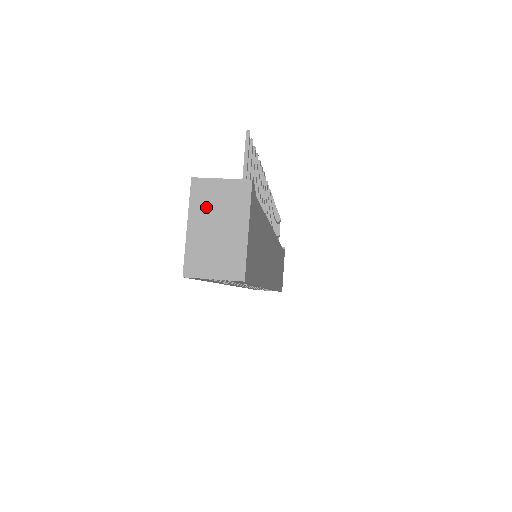
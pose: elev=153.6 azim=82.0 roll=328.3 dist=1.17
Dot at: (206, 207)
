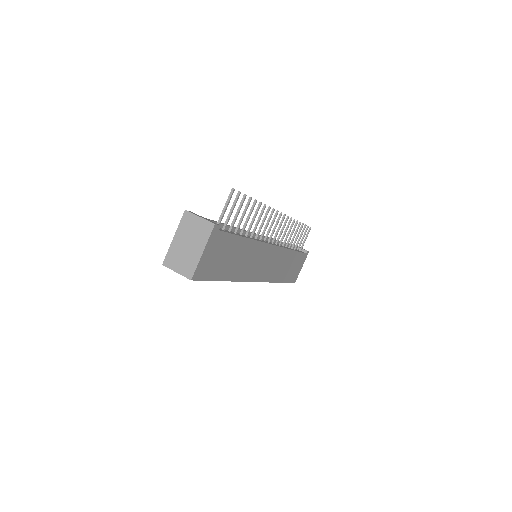
Dot at: (186, 230)
